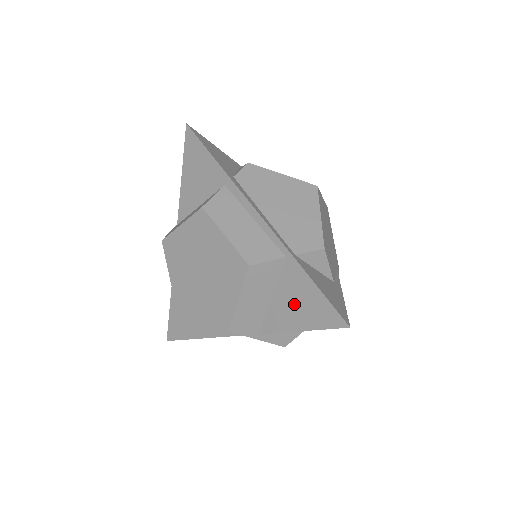
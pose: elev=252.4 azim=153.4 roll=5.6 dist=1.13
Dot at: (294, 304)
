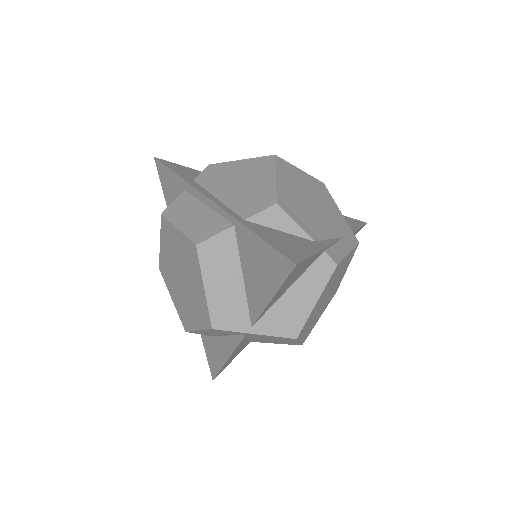
Dot at: (256, 272)
